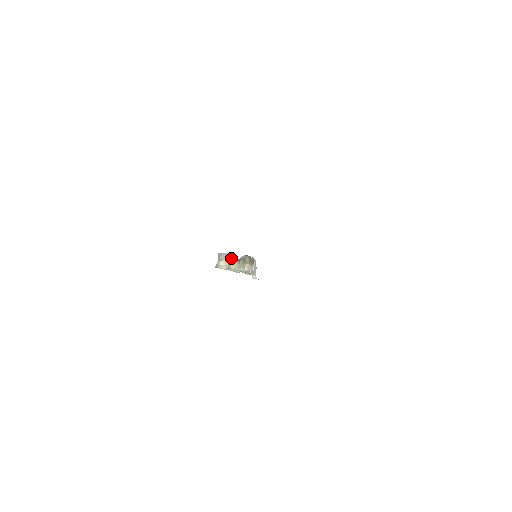
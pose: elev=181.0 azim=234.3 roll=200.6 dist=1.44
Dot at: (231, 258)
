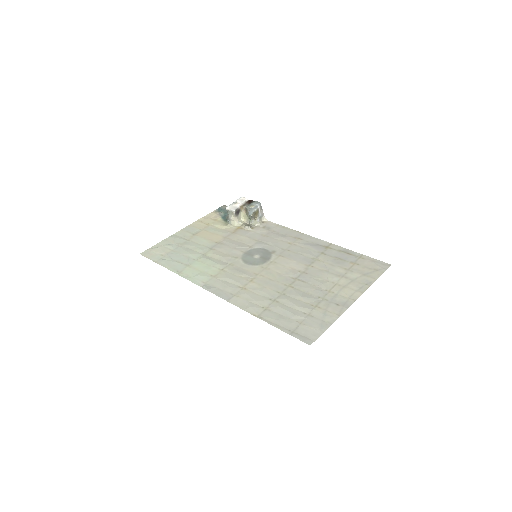
Dot at: (238, 211)
